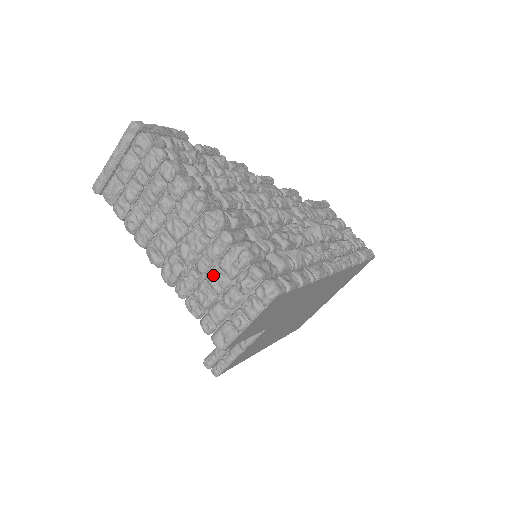
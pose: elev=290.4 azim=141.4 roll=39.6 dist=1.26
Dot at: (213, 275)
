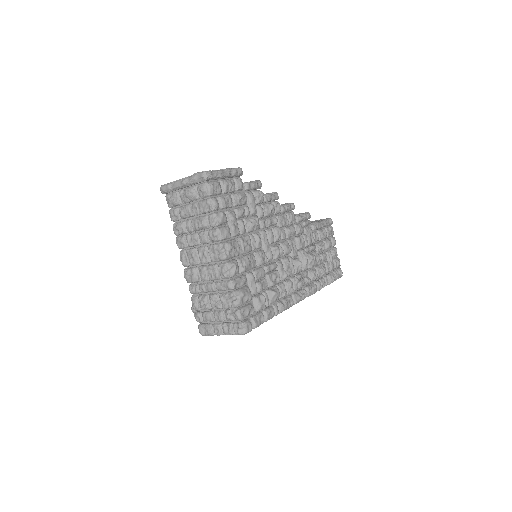
Dot at: (214, 299)
